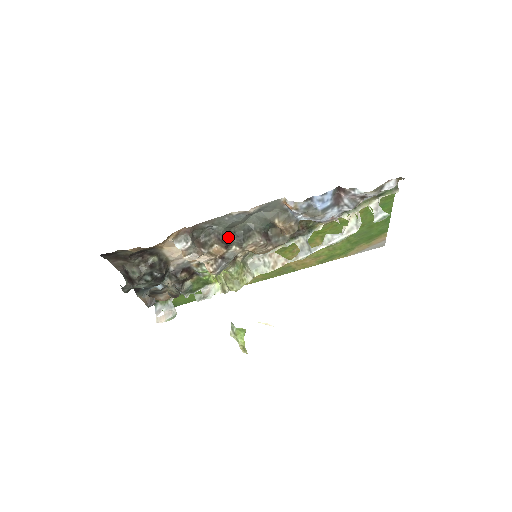
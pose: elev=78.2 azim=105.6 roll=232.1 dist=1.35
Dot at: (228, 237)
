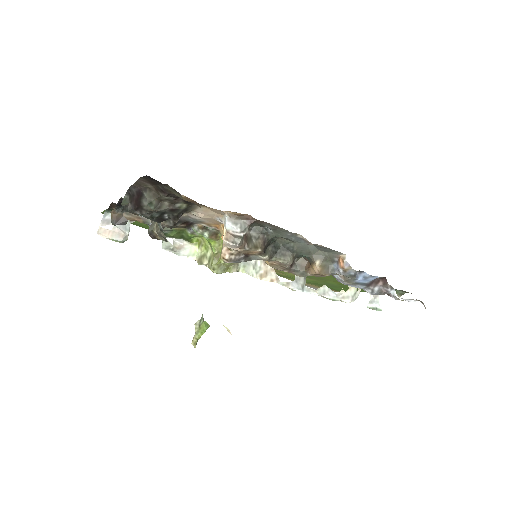
Dot at: (269, 243)
